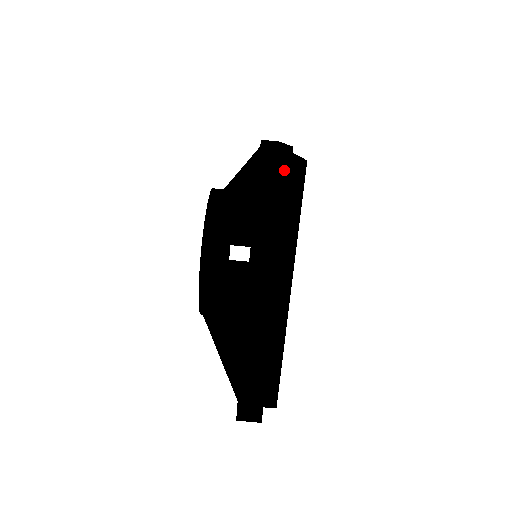
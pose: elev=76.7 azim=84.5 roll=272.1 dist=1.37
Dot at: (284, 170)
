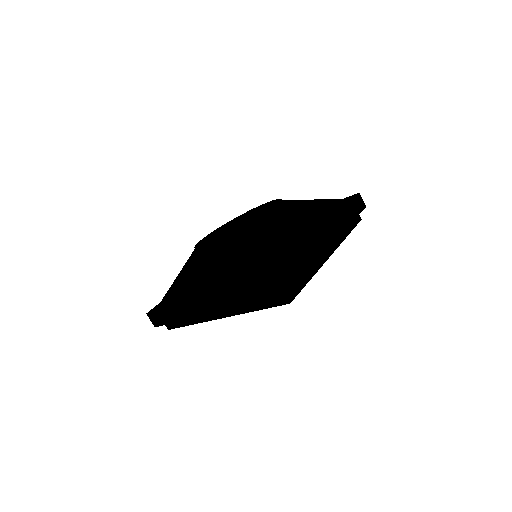
Dot at: (272, 296)
